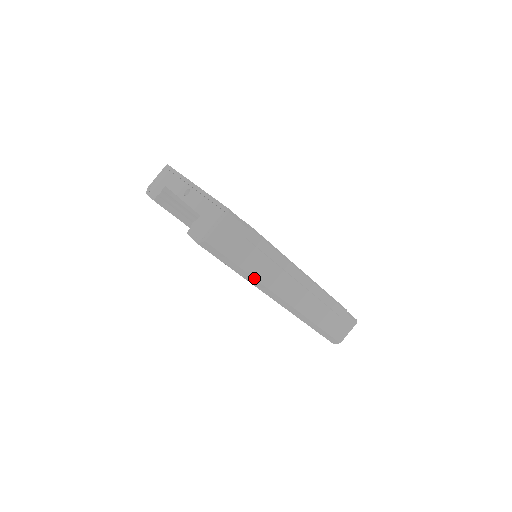
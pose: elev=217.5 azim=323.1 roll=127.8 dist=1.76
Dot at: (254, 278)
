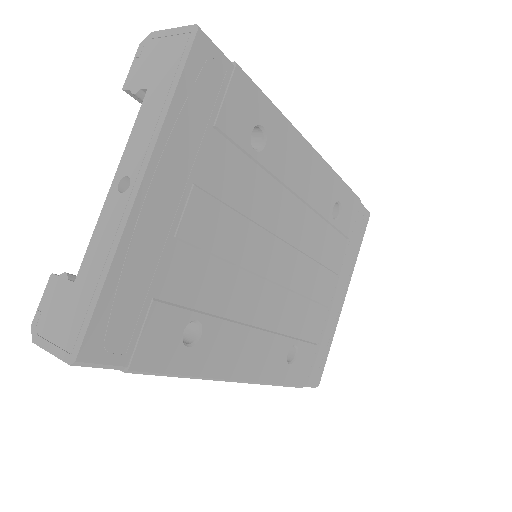
Dot at: occluded
